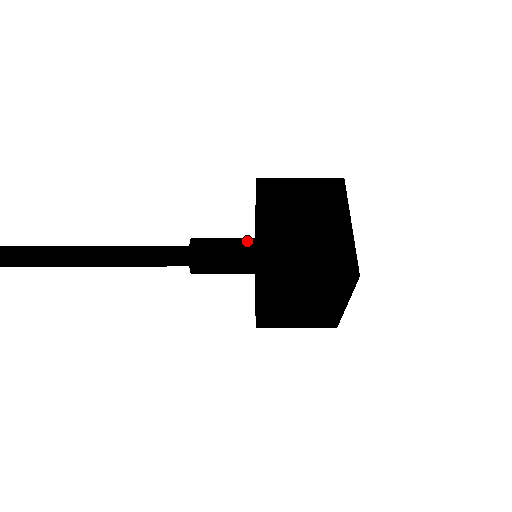
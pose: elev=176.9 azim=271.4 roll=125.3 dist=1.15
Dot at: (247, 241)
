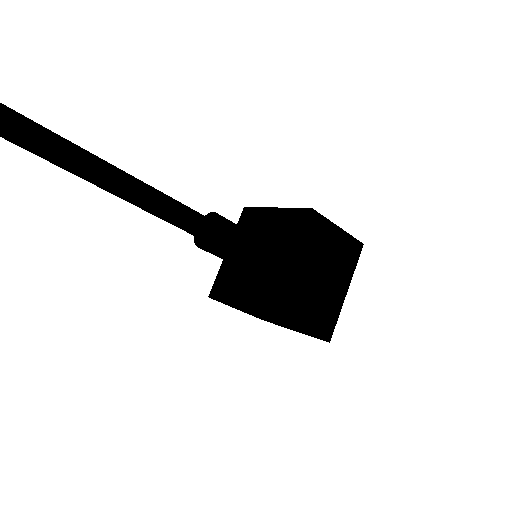
Dot at: occluded
